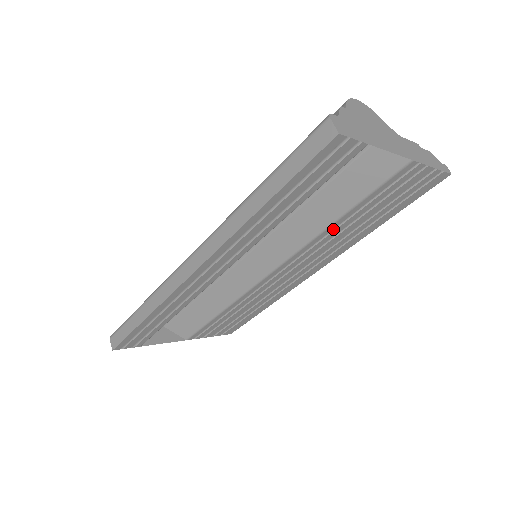
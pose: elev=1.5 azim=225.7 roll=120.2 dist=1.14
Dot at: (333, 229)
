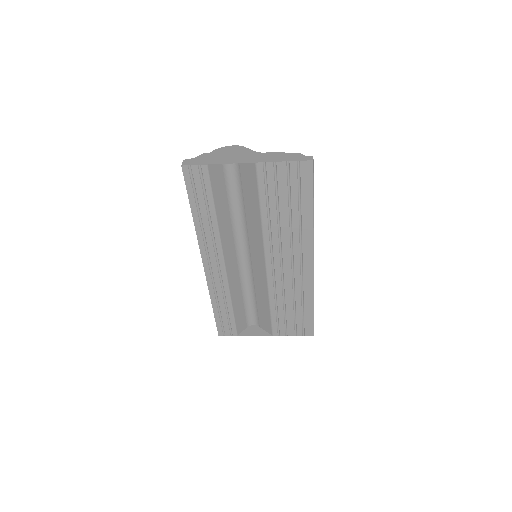
Dot at: (270, 223)
